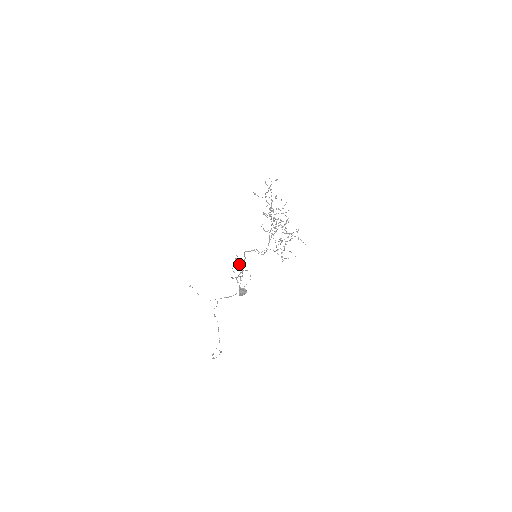
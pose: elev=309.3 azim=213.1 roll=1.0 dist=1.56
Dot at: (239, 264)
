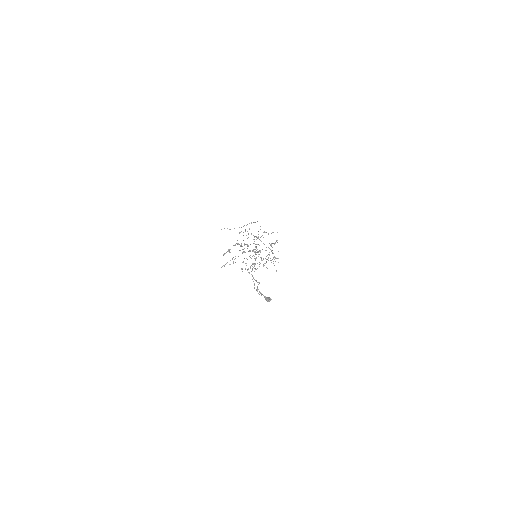
Dot at: occluded
